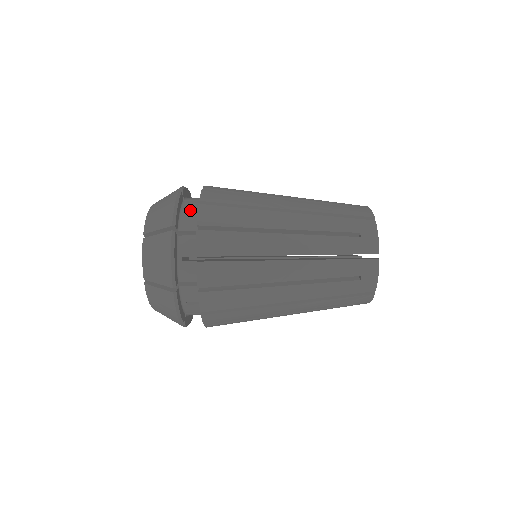
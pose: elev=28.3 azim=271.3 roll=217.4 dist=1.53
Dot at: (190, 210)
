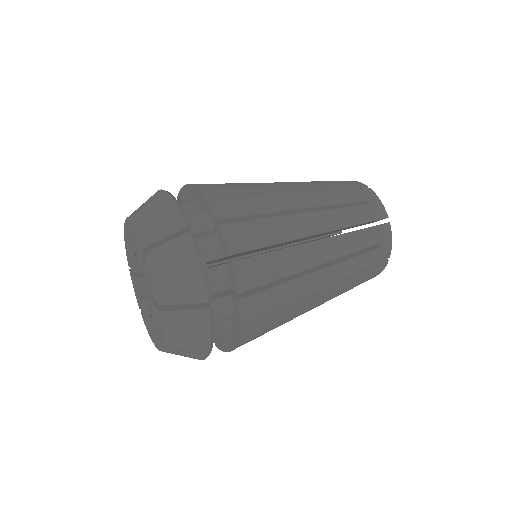
Dot at: (220, 318)
